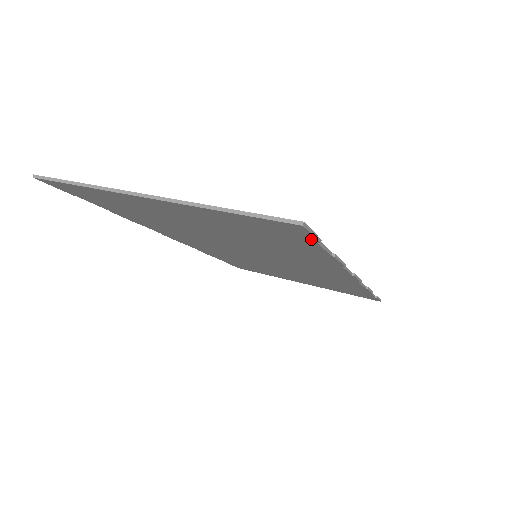
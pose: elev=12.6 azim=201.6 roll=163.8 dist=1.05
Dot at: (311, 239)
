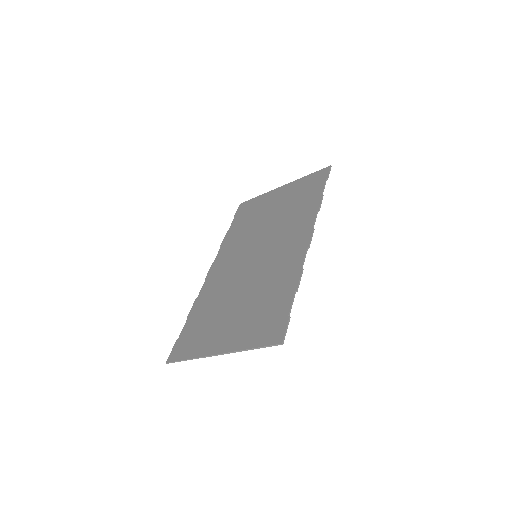
Dot at: (286, 322)
